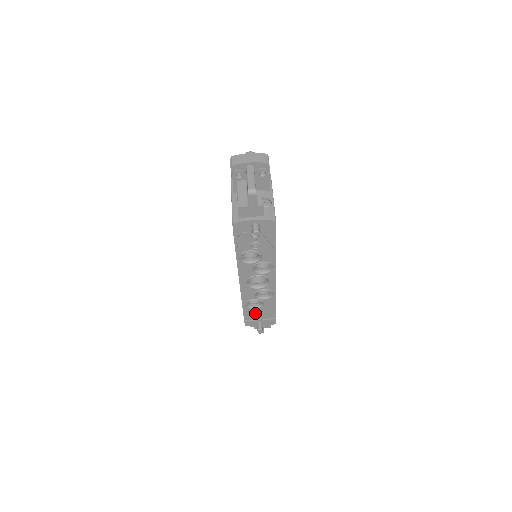
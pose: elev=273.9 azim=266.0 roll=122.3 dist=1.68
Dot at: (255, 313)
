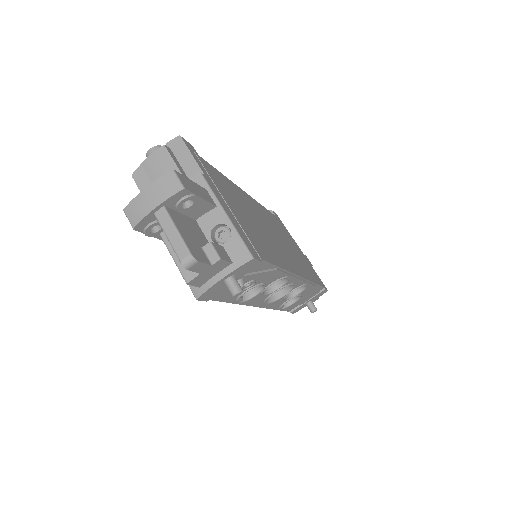
Dot at: (297, 303)
